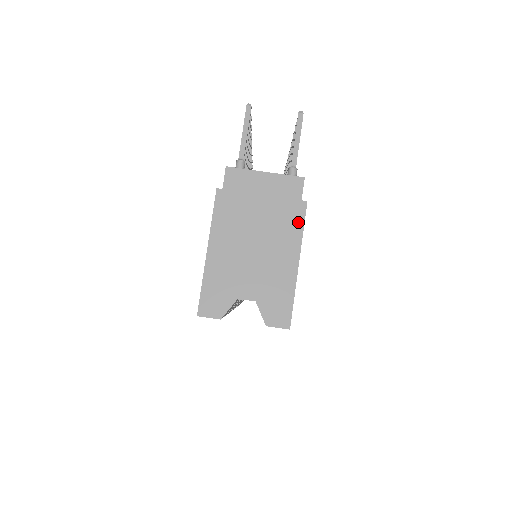
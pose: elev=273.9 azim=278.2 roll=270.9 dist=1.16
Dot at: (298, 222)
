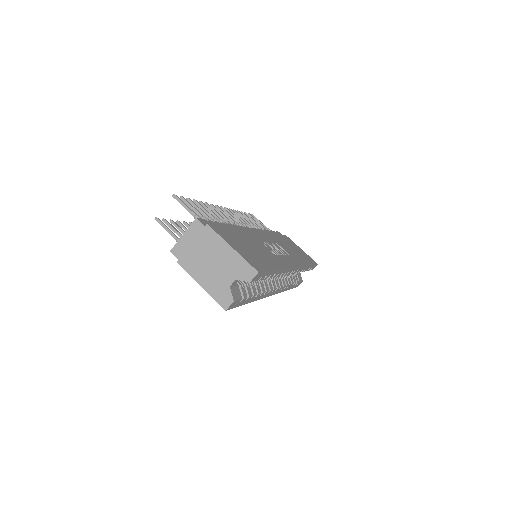
Dot at: (213, 235)
